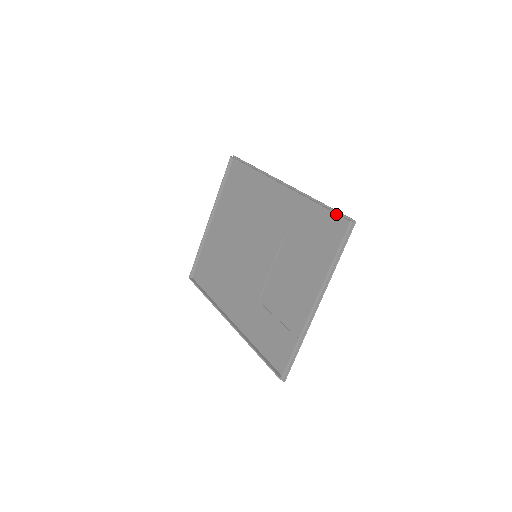
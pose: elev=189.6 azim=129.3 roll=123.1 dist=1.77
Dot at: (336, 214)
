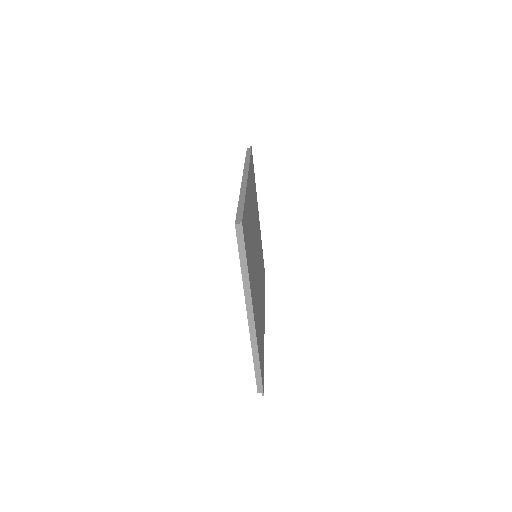
Dot at: (236, 215)
